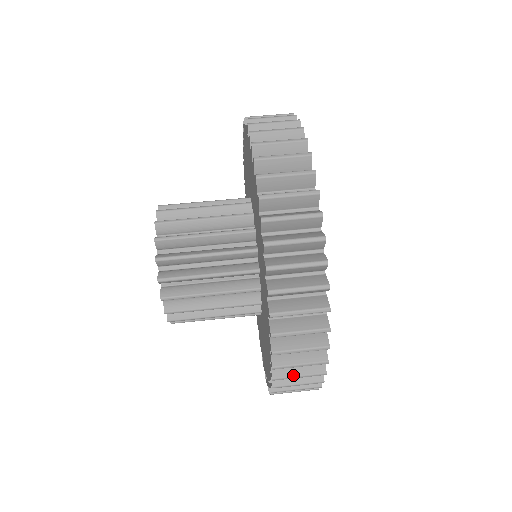
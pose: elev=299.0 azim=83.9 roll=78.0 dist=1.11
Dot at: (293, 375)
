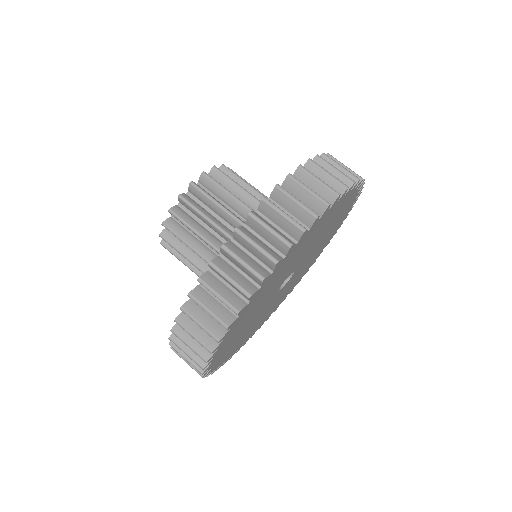
Dot at: occluded
